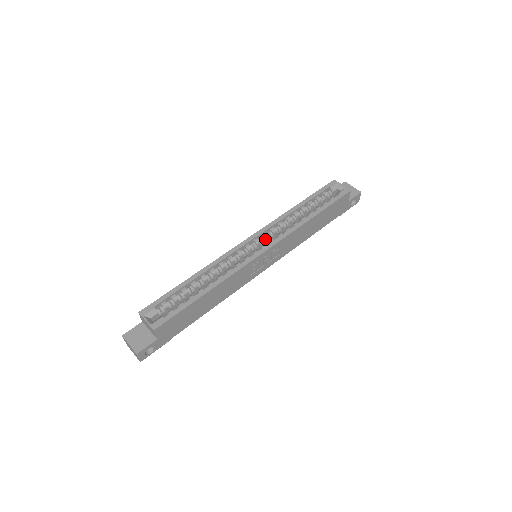
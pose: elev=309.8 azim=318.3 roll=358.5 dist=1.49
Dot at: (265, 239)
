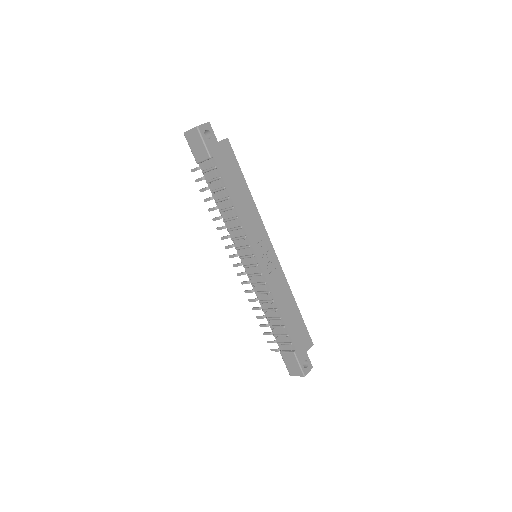
Dot at: occluded
